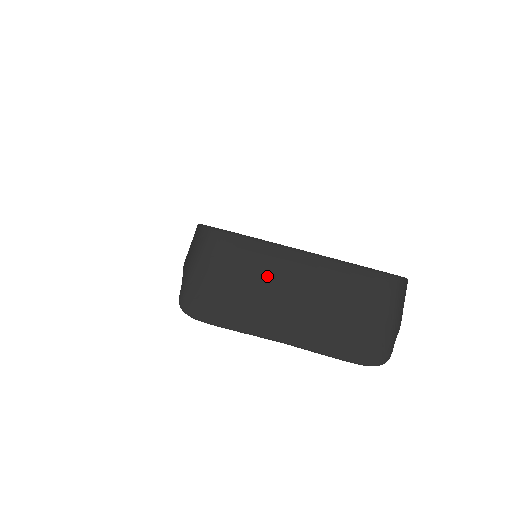
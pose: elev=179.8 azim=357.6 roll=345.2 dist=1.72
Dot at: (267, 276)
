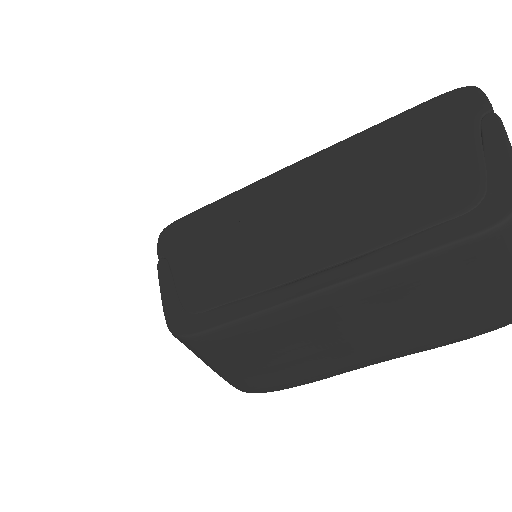
Dot at: (303, 337)
